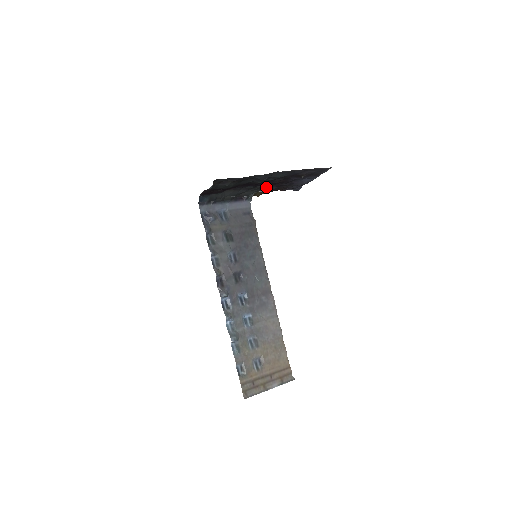
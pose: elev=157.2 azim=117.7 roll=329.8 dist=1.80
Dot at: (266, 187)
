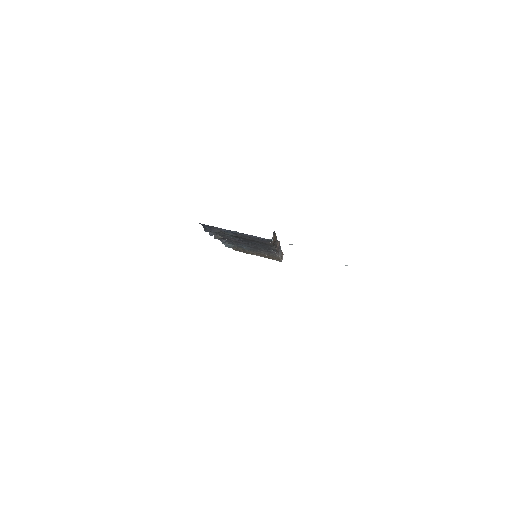
Dot at: occluded
